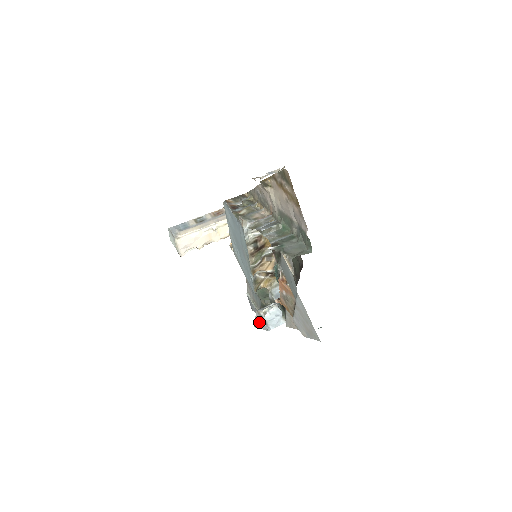
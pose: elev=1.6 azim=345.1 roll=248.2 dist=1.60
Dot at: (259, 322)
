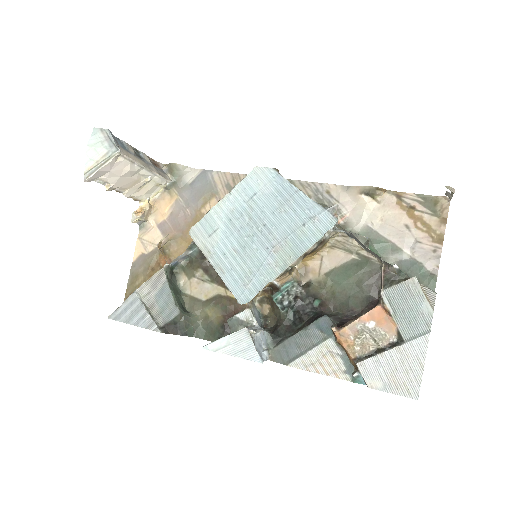
Dot at: (237, 345)
